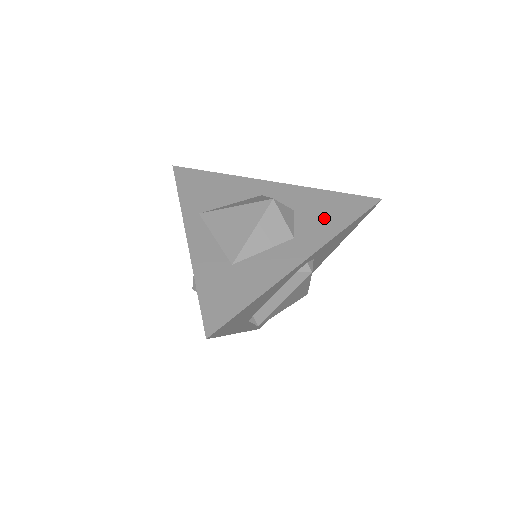
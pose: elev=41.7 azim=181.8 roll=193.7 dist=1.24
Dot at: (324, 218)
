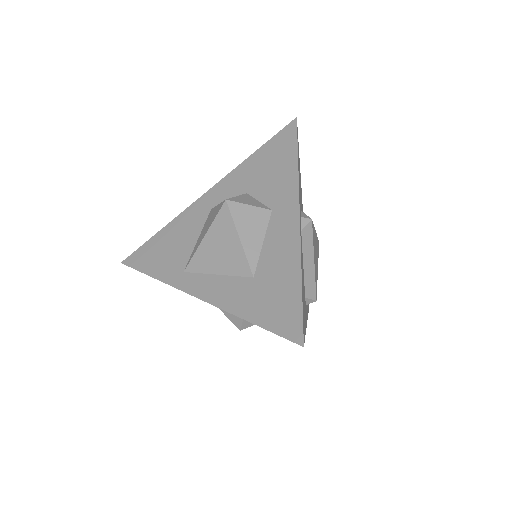
Dot at: (274, 174)
